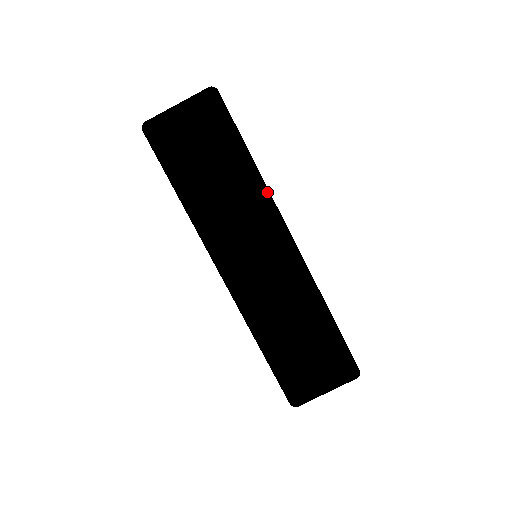
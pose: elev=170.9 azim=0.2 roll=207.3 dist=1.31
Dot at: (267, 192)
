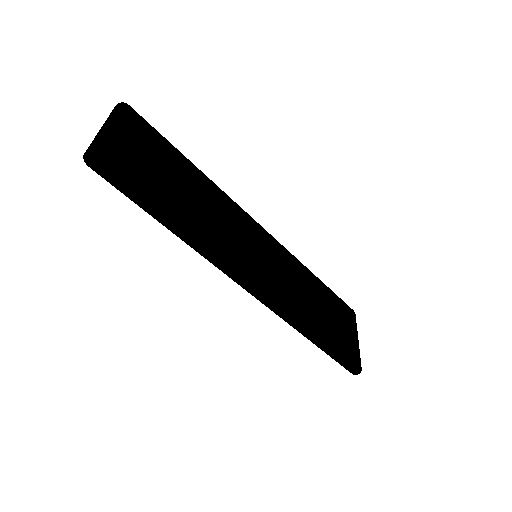
Dot at: (224, 192)
